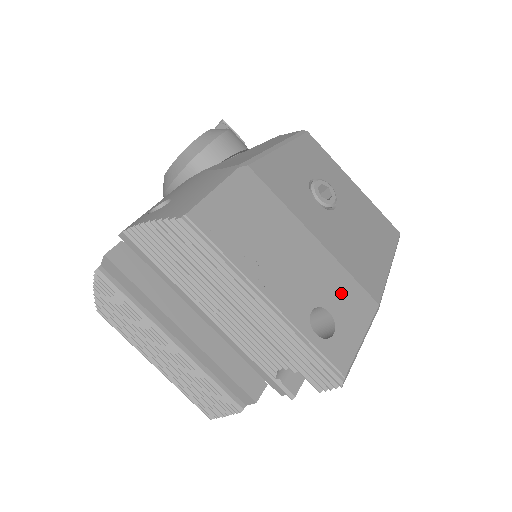
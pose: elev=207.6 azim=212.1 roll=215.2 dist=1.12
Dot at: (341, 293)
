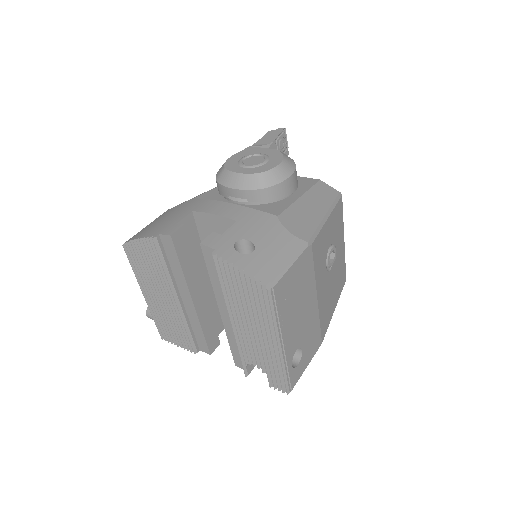
Dot at: (311, 337)
